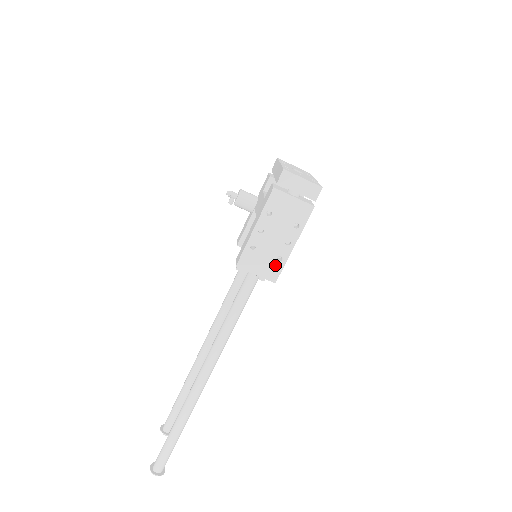
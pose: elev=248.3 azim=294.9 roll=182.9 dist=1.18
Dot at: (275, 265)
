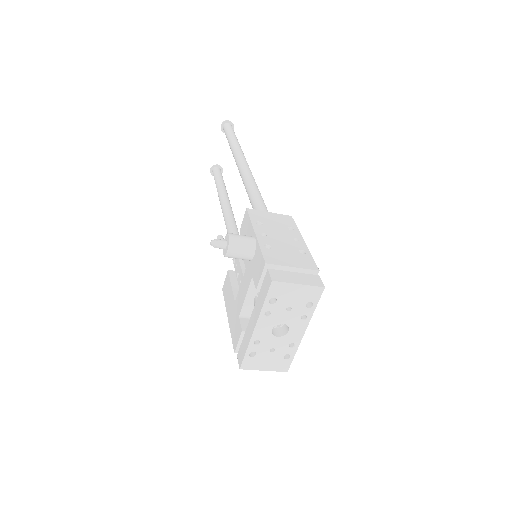
Dot at: occluded
